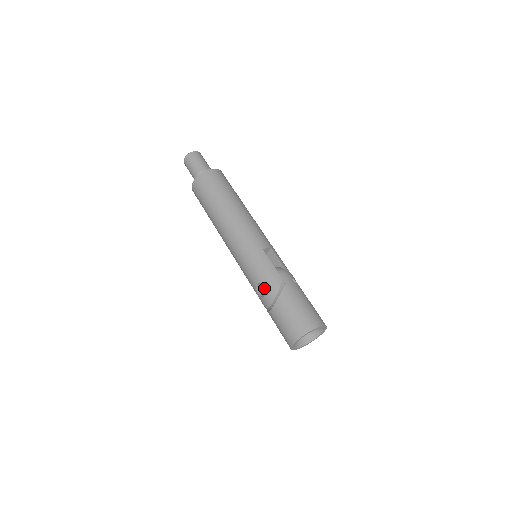
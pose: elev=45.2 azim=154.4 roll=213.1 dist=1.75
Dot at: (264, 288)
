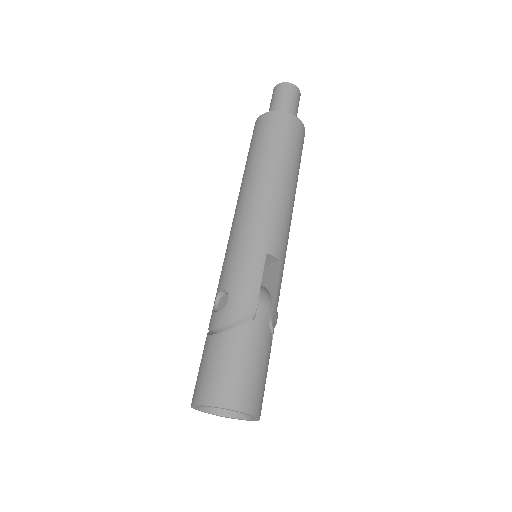
Dot at: (226, 302)
